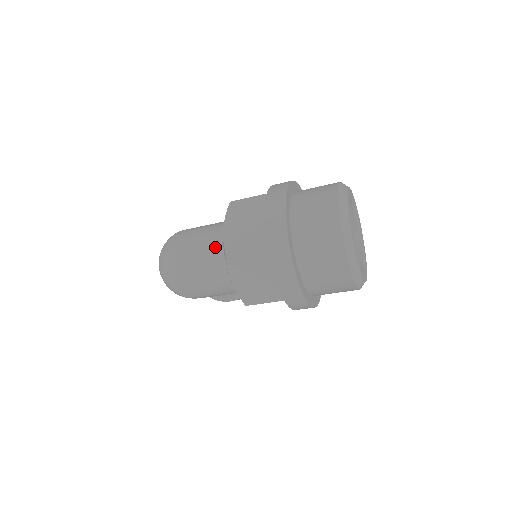
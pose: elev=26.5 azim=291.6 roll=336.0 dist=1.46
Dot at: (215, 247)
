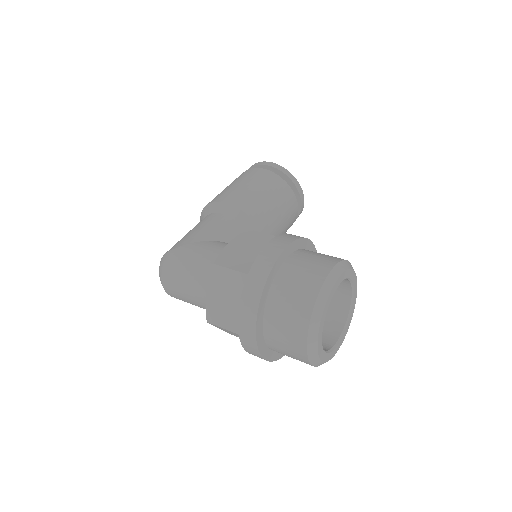
Dot at: (203, 295)
